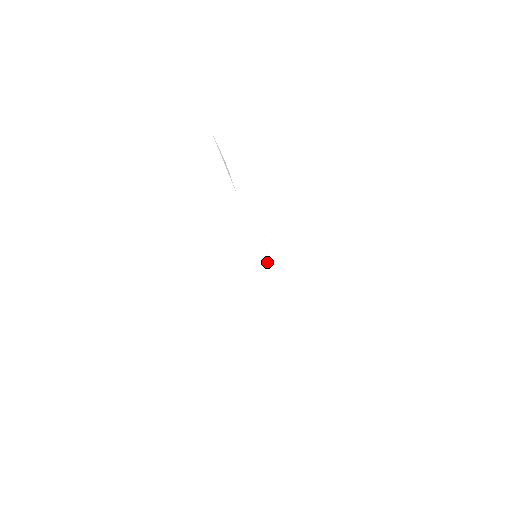
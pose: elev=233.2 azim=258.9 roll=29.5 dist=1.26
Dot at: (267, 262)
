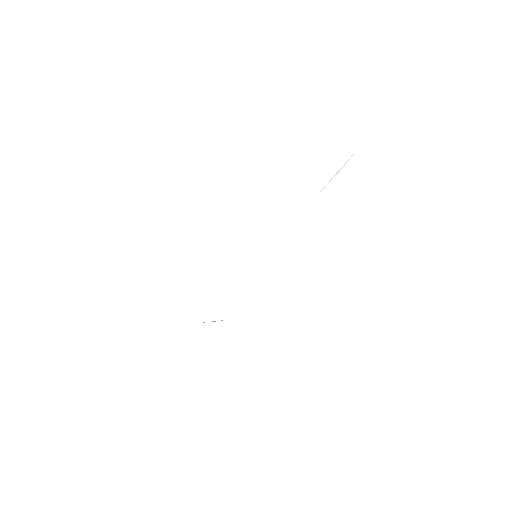
Dot at: occluded
